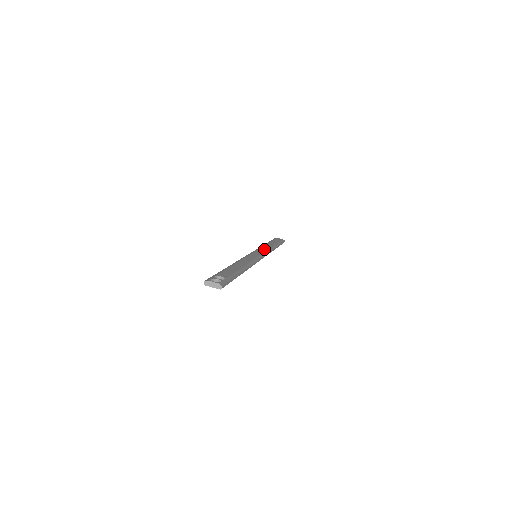
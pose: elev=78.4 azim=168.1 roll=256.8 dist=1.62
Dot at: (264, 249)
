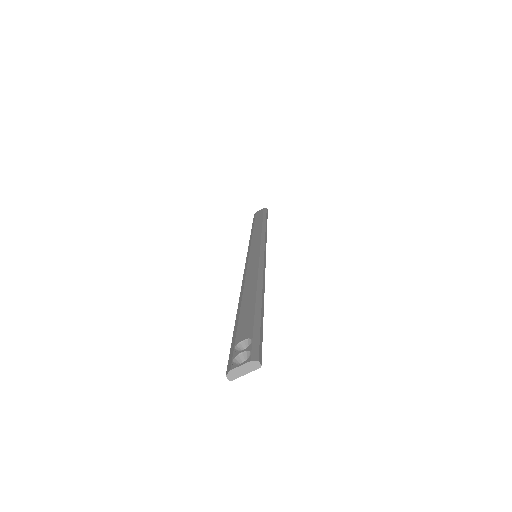
Dot at: (256, 238)
